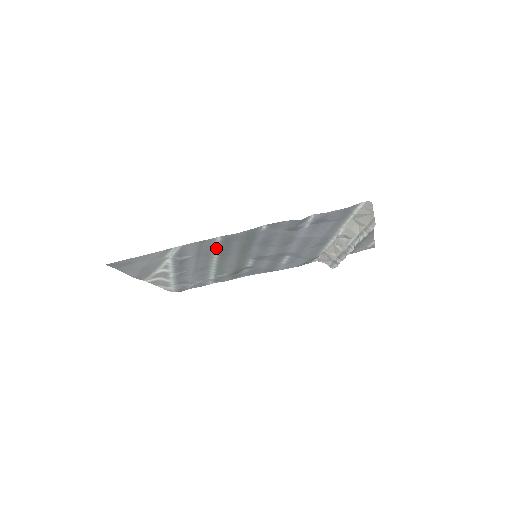
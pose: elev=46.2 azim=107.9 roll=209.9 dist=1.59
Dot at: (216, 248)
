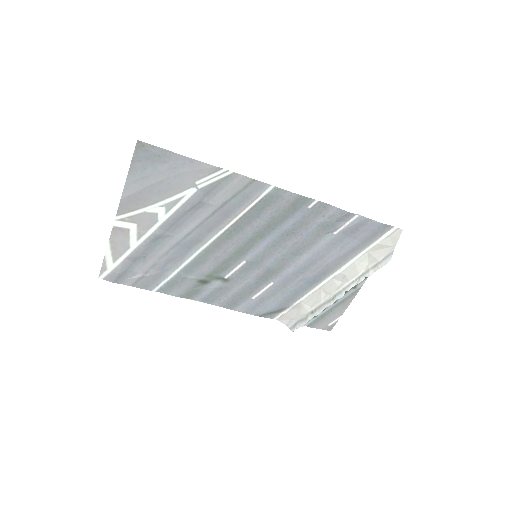
Dot at: (247, 208)
